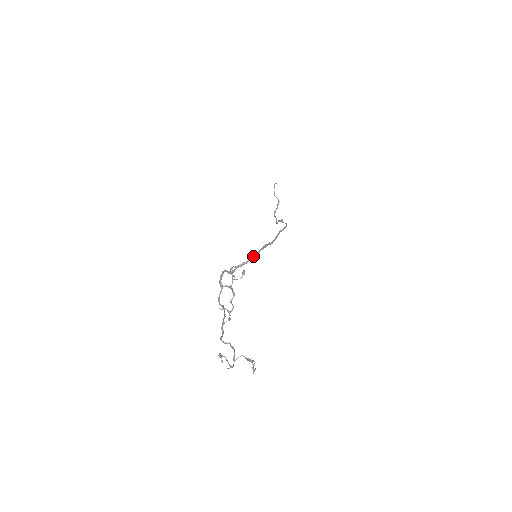
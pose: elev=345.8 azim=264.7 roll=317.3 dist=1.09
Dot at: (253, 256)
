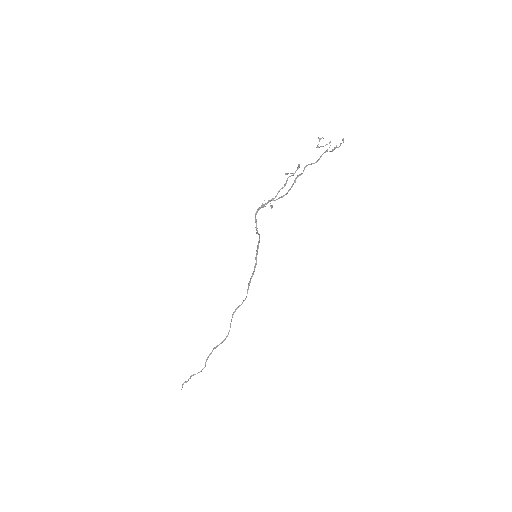
Dot at: (259, 237)
